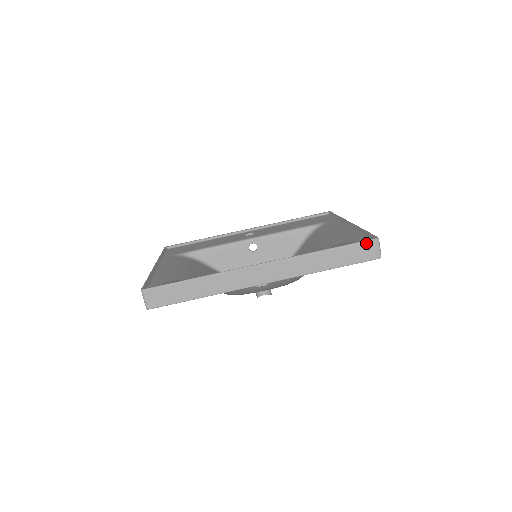
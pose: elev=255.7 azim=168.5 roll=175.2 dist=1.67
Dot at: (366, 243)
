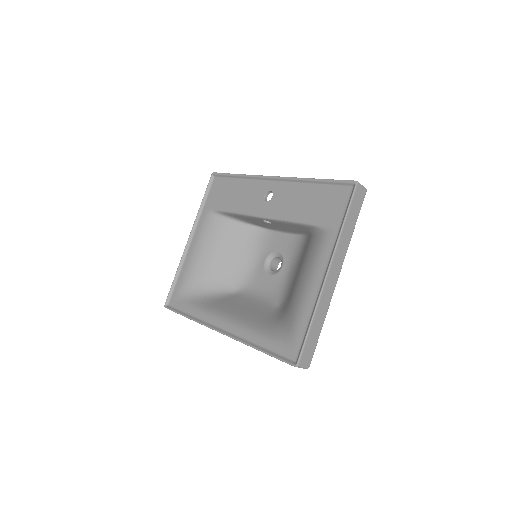
Dot at: (287, 363)
